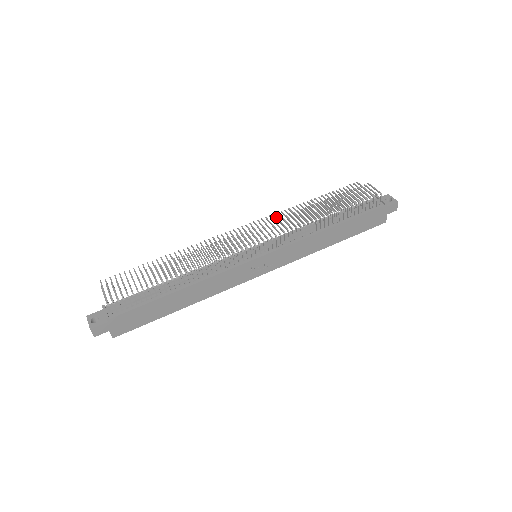
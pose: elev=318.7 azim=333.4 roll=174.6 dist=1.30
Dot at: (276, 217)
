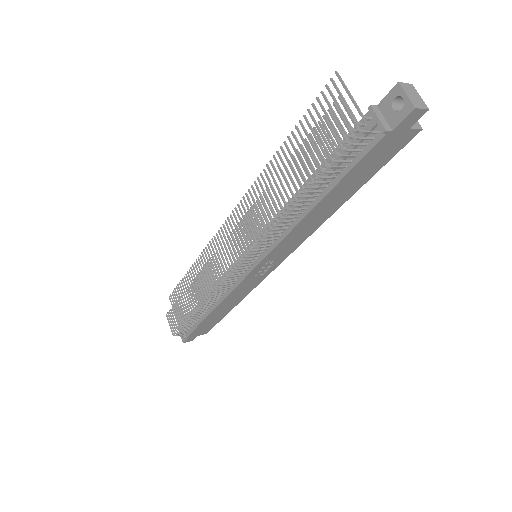
Dot at: (251, 197)
